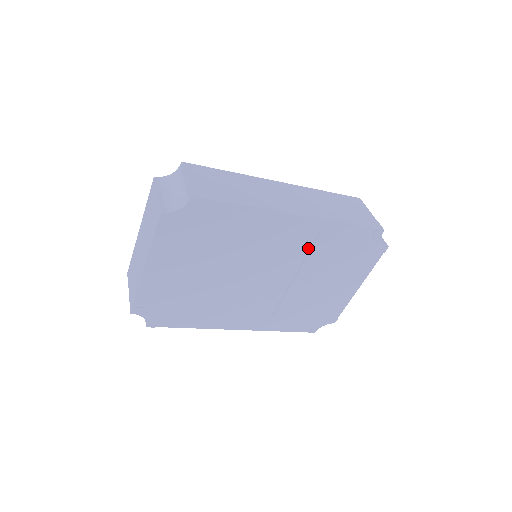
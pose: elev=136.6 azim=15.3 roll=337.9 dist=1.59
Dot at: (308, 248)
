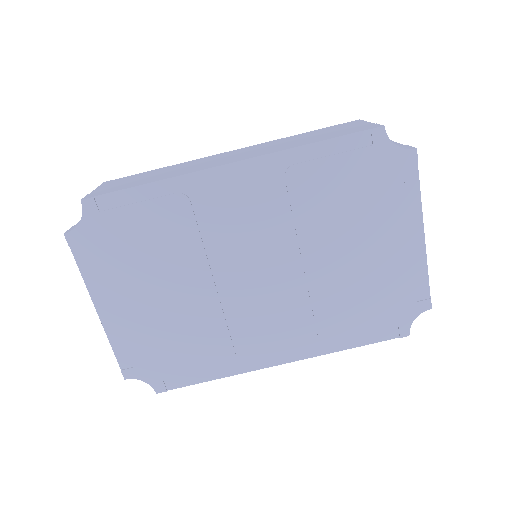
Dot at: (286, 205)
